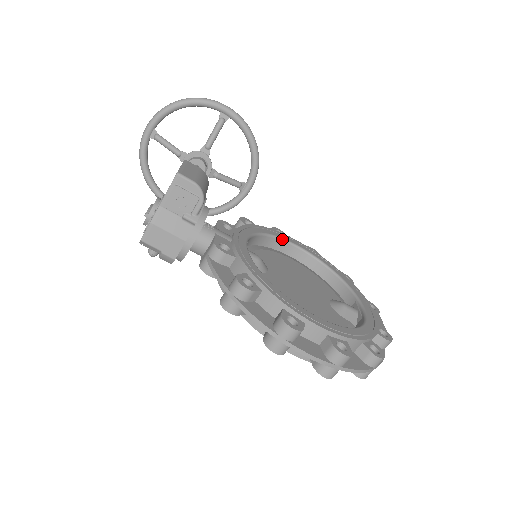
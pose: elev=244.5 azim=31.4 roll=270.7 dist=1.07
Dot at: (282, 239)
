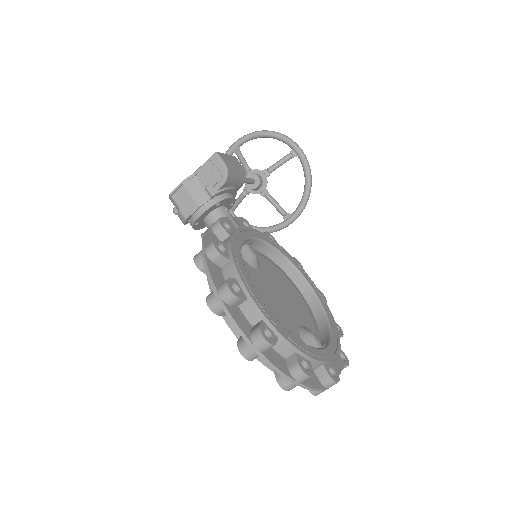
Dot at: (293, 264)
